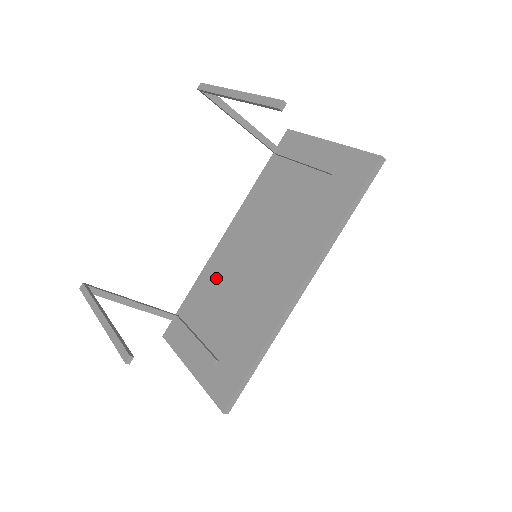
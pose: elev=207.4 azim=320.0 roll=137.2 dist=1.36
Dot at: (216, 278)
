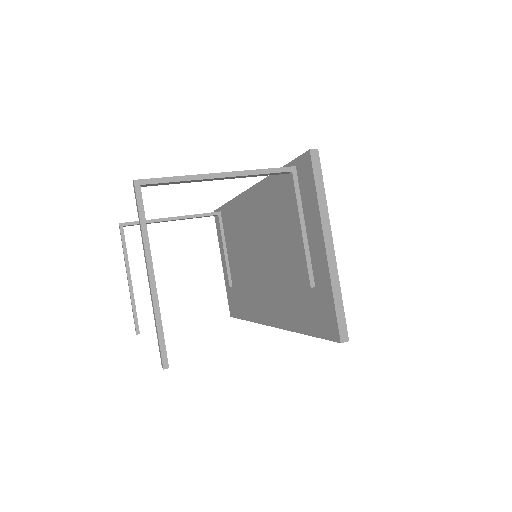
Dot at: (238, 224)
